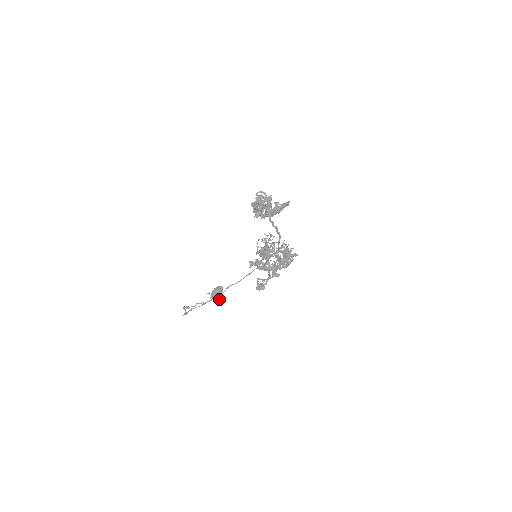
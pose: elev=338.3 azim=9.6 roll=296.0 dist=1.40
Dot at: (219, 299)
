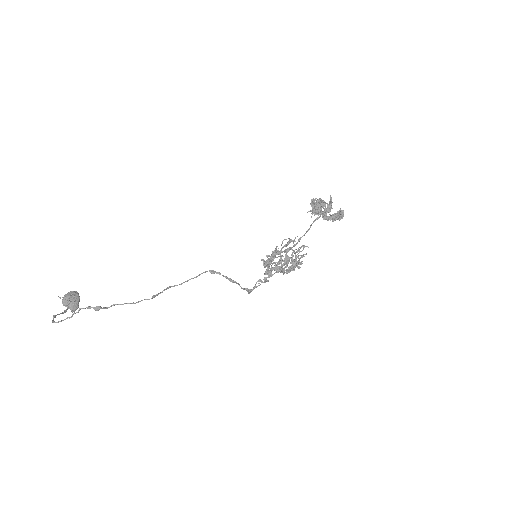
Dot at: (76, 308)
